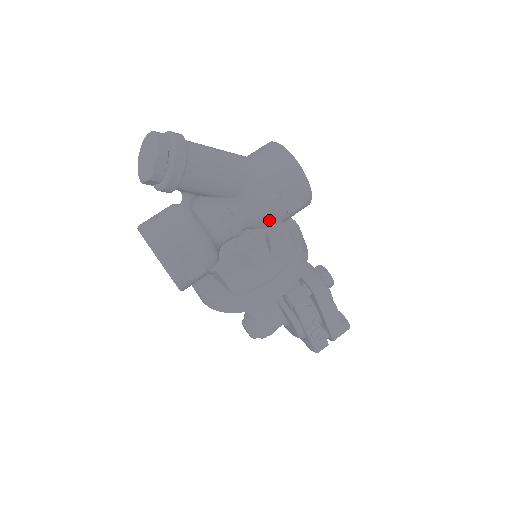
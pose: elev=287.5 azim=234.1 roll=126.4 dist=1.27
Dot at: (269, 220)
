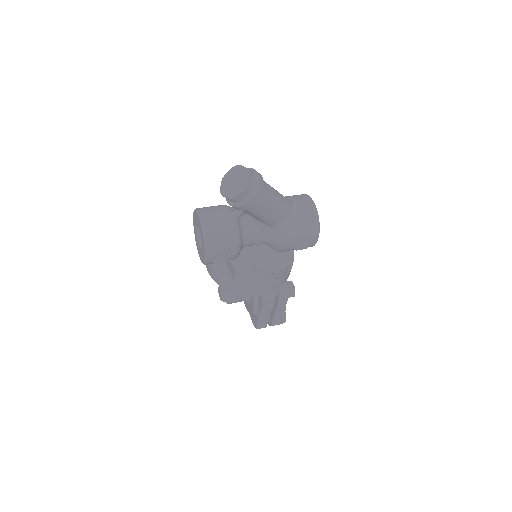
Dot at: (282, 249)
